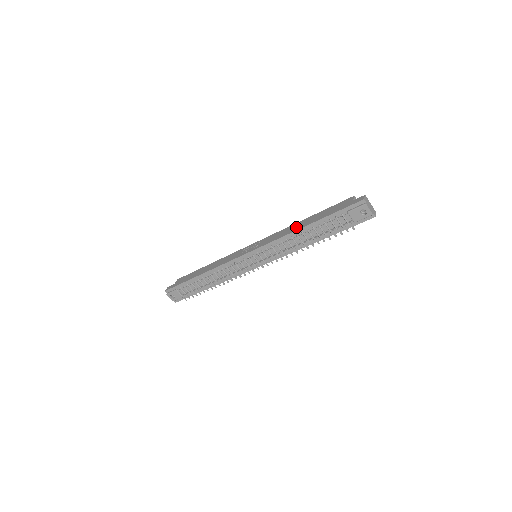
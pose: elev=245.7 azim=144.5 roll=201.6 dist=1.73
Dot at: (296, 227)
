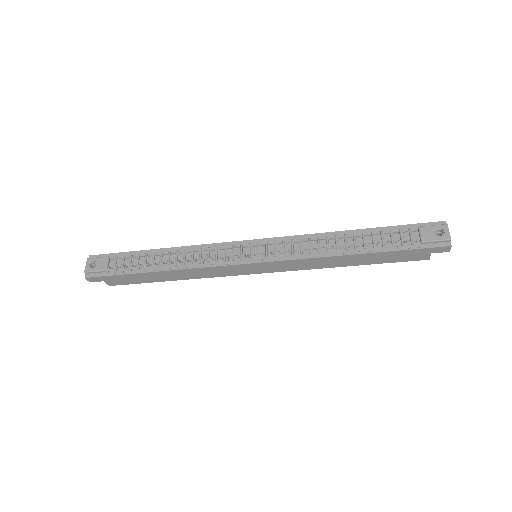
Dot at: occluded
